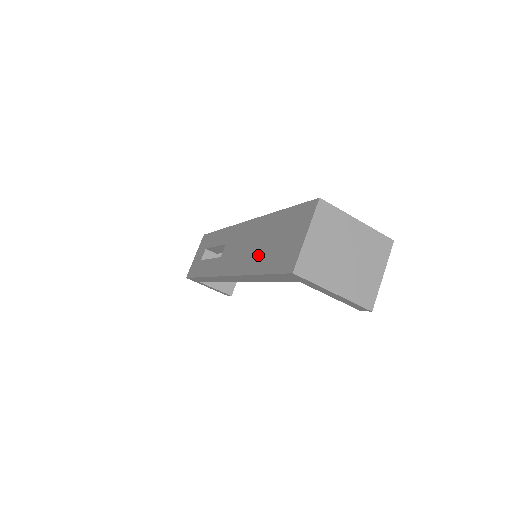
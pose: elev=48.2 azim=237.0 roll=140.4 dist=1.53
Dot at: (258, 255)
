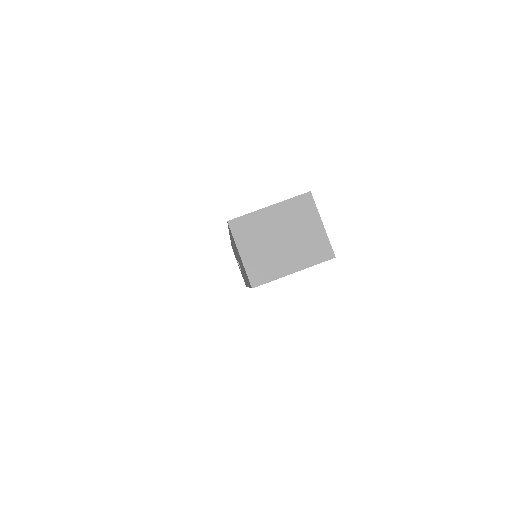
Dot at: occluded
